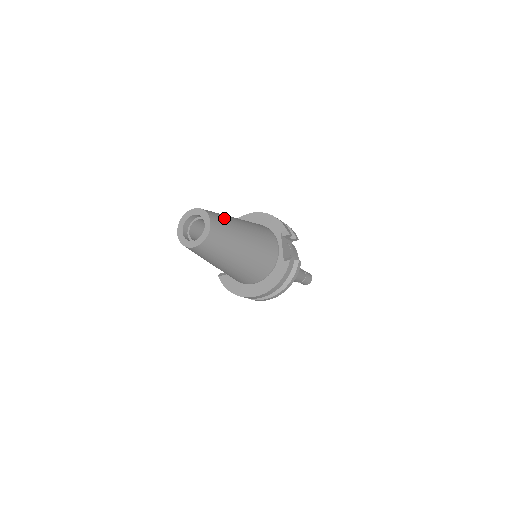
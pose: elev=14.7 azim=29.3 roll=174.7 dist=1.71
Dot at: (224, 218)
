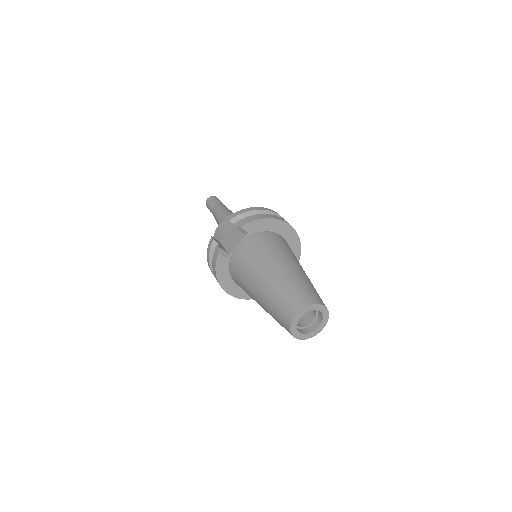
Dot at: occluded
